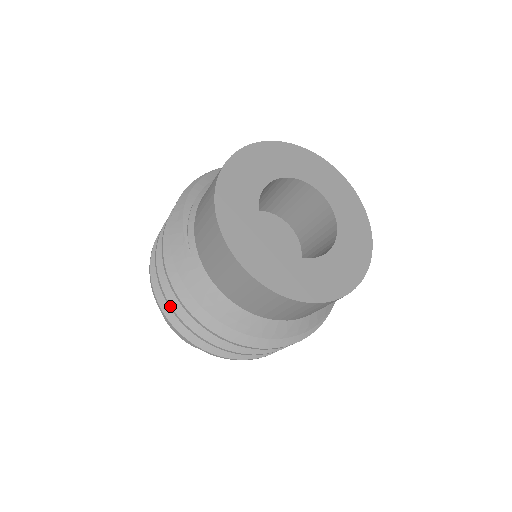
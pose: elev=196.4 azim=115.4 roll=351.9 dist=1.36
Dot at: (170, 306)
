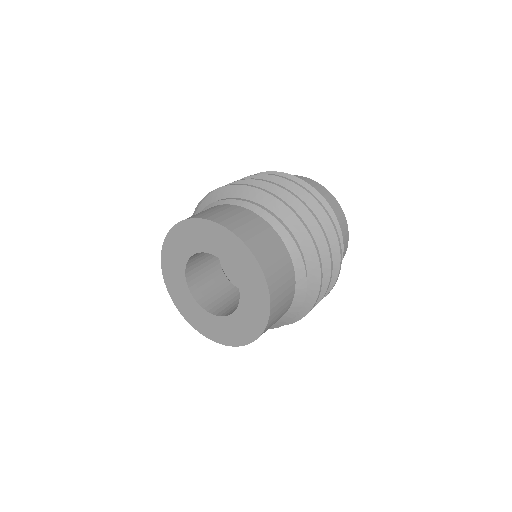
Dot at: occluded
